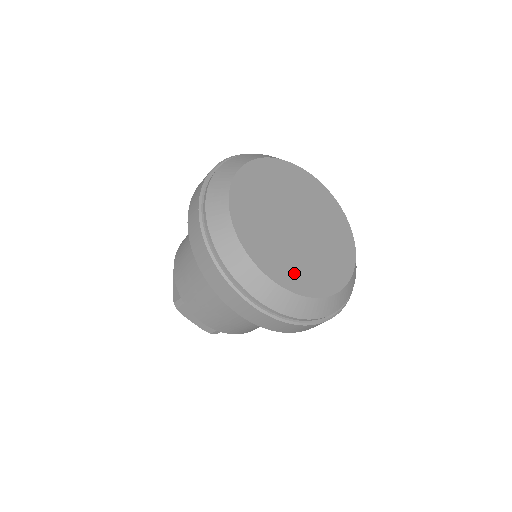
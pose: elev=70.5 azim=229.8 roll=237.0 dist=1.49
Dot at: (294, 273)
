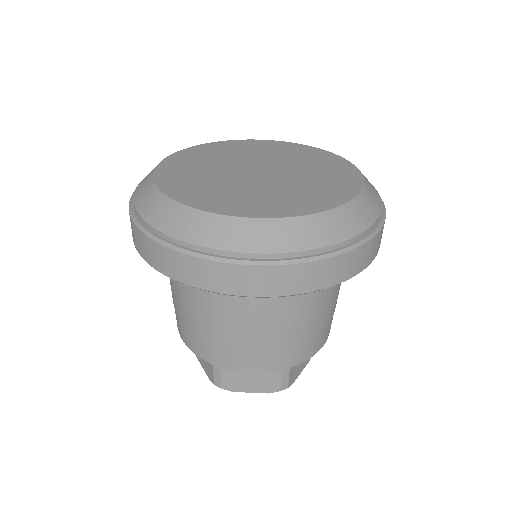
Dot at: (283, 203)
